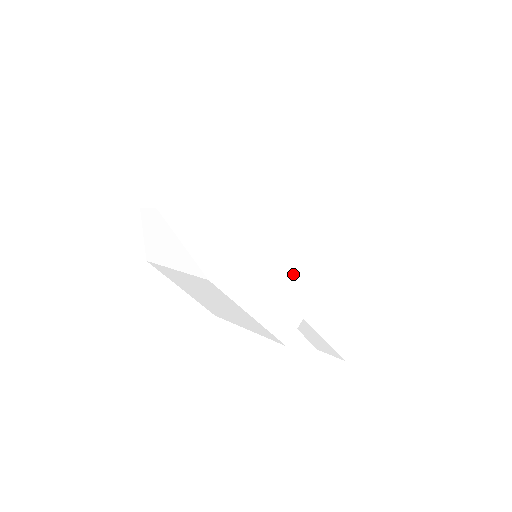
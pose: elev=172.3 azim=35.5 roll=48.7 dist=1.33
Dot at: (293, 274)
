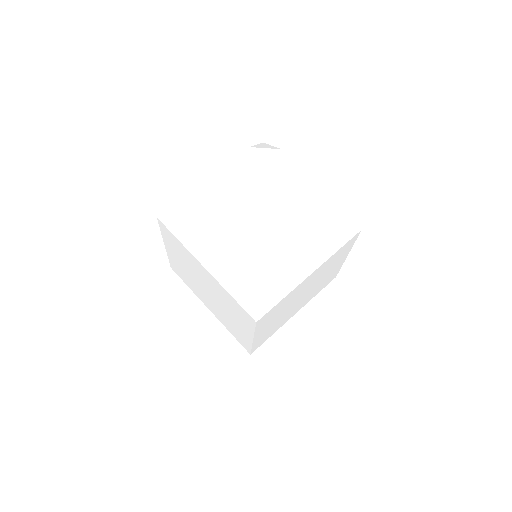
Dot at: (293, 308)
